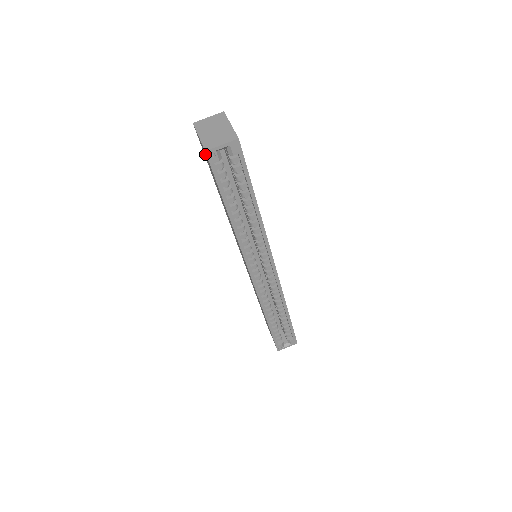
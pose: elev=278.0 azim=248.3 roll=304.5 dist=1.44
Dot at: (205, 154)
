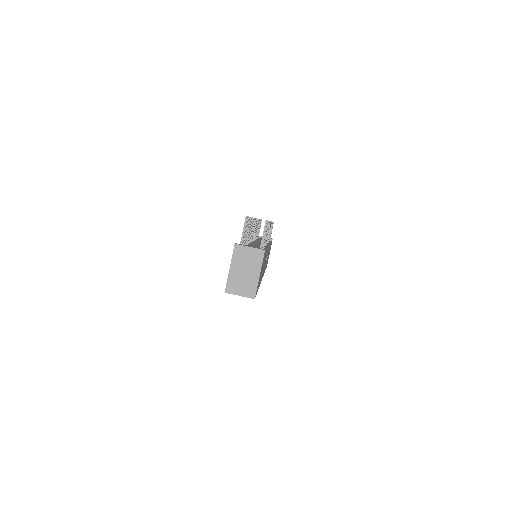
Dot at: occluded
